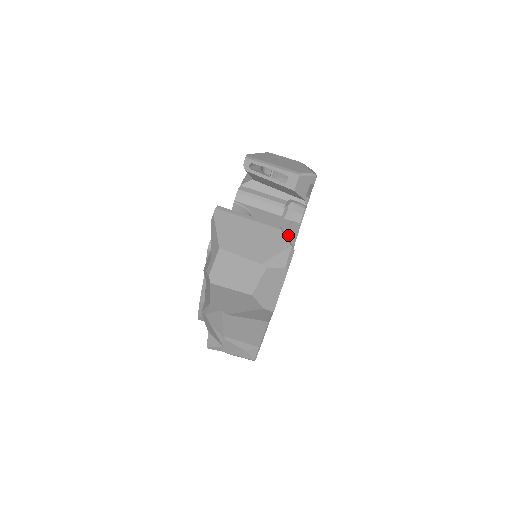
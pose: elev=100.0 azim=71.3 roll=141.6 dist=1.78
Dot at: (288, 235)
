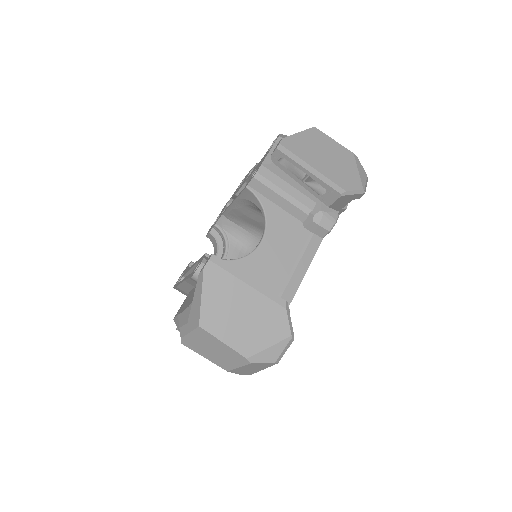
Dot at: (301, 260)
